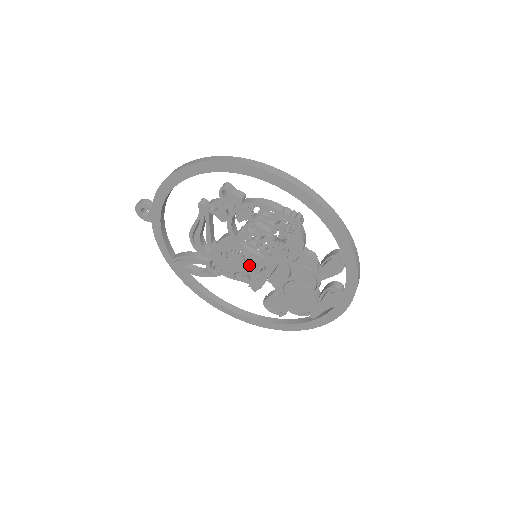
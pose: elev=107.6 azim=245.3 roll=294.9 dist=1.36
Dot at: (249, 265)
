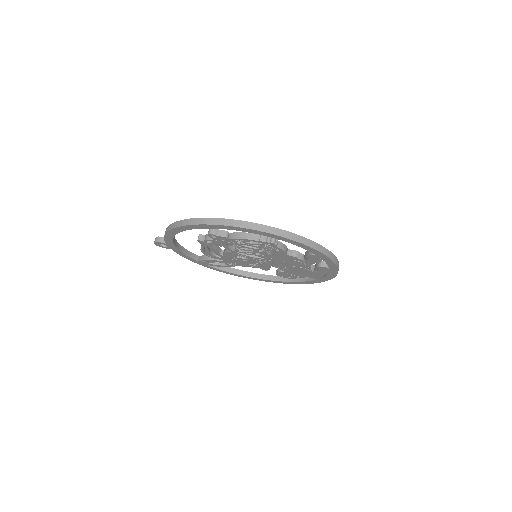
Dot at: (254, 261)
